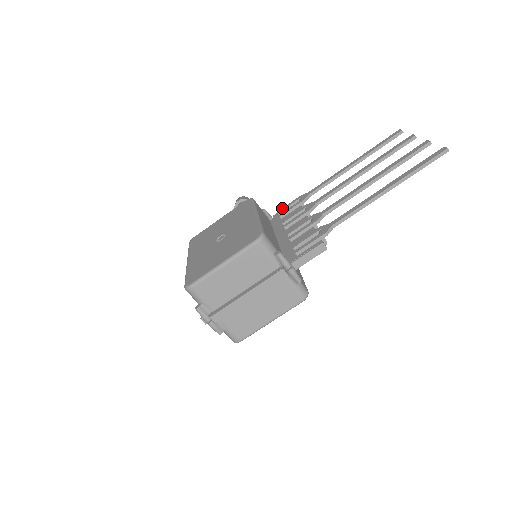
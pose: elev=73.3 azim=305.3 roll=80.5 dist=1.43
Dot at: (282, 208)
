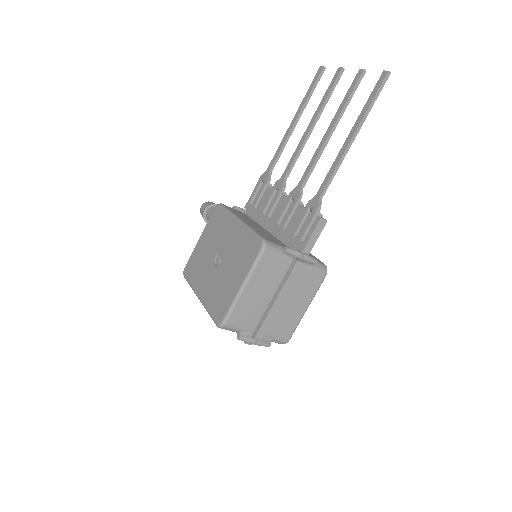
Dot at: (250, 196)
